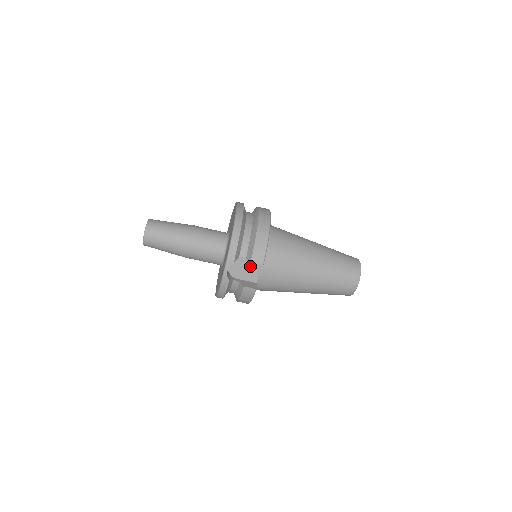
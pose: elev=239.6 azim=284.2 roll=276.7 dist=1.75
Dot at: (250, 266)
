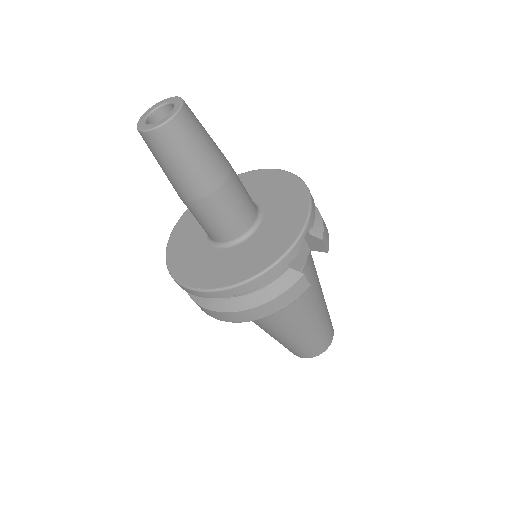
Dot at: occluded
